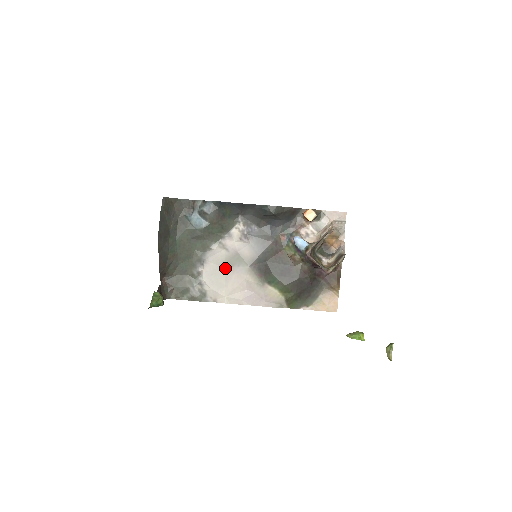
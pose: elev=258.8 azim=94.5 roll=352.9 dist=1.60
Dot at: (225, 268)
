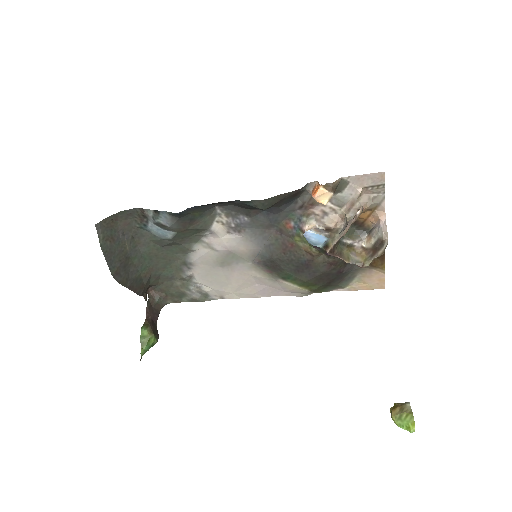
Dot at: (220, 267)
